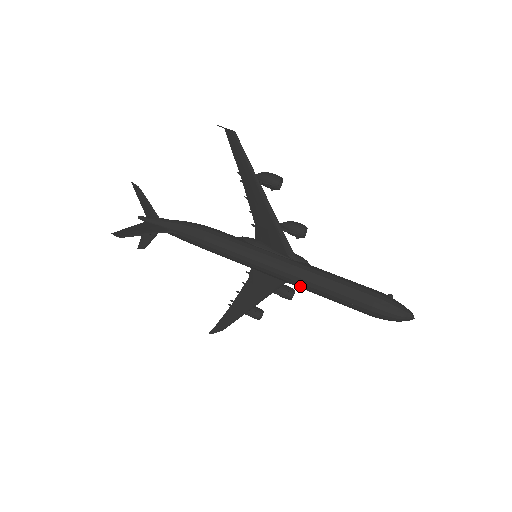
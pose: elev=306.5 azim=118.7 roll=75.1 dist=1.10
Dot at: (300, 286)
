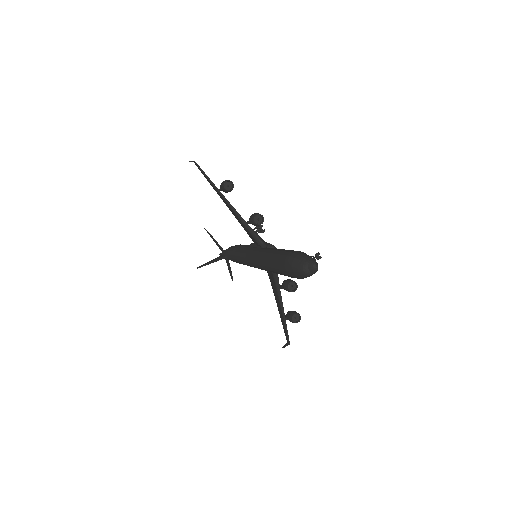
Dot at: (264, 269)
